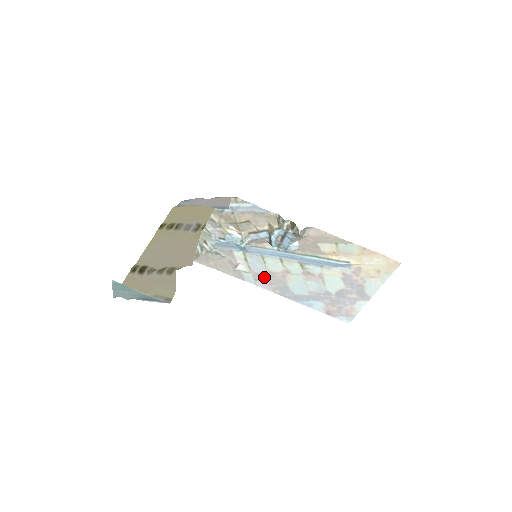
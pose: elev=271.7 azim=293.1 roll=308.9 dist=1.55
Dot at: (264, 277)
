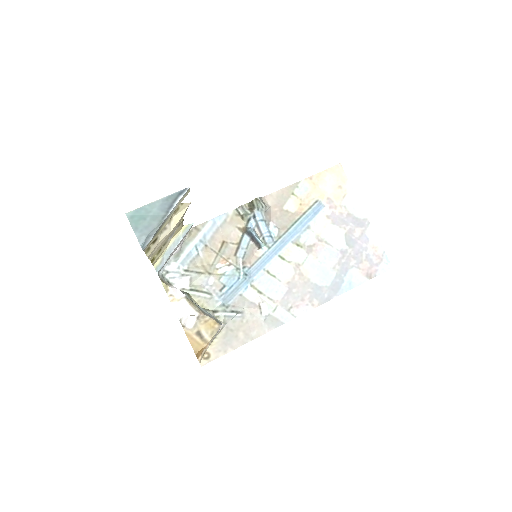
Dot at: (291, 297)
